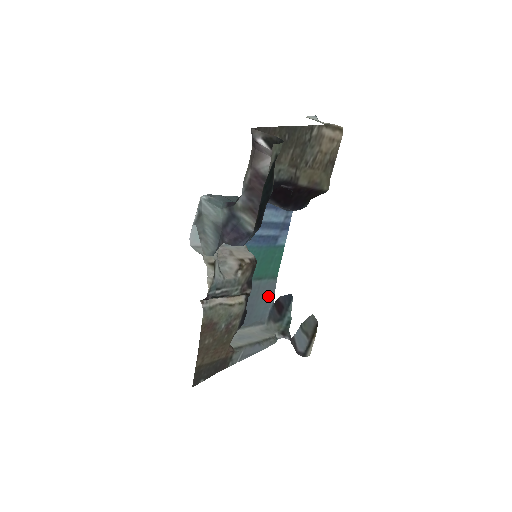
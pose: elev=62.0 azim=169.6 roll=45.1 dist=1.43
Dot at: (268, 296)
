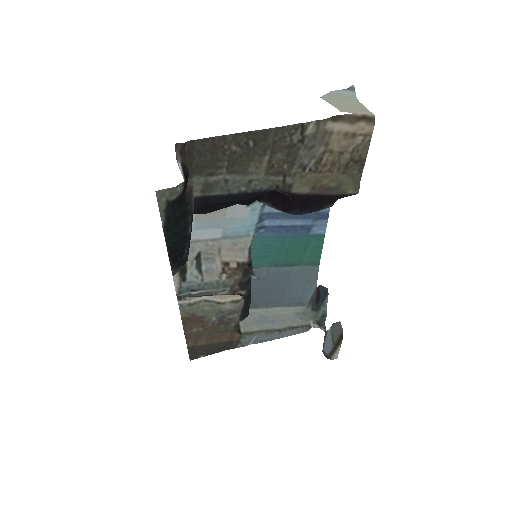
Dot at: (307, 281)
